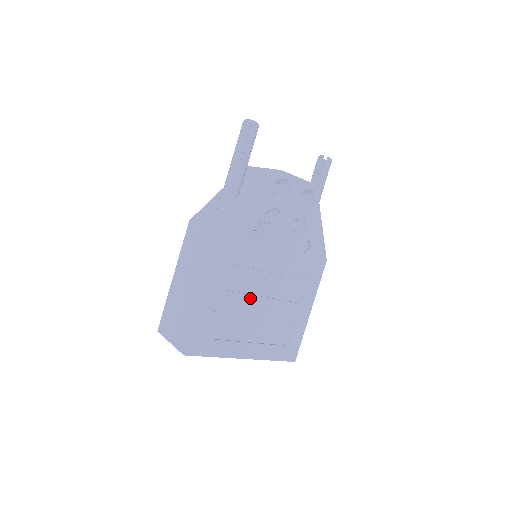
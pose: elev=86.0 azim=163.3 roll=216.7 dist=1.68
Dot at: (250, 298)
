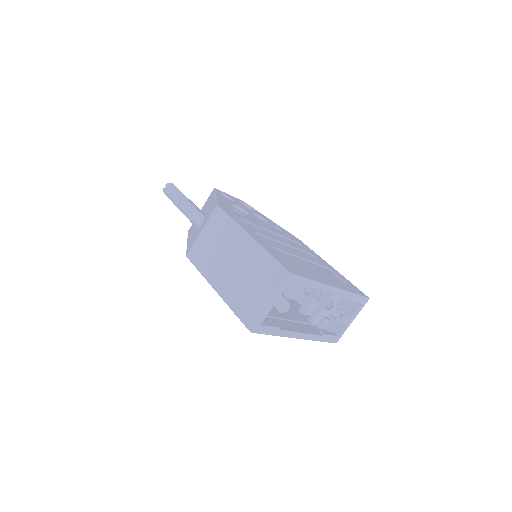
Dot at: (284, 248)
